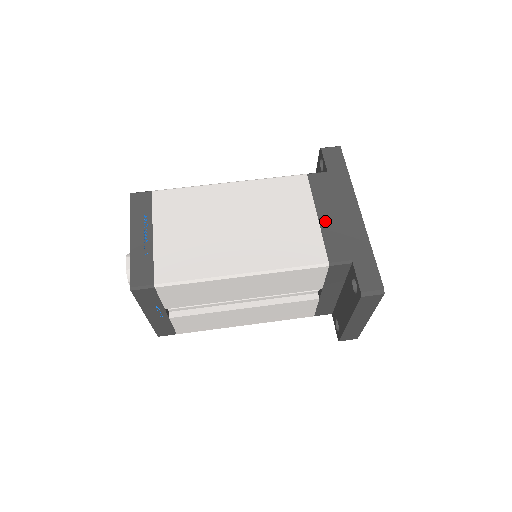
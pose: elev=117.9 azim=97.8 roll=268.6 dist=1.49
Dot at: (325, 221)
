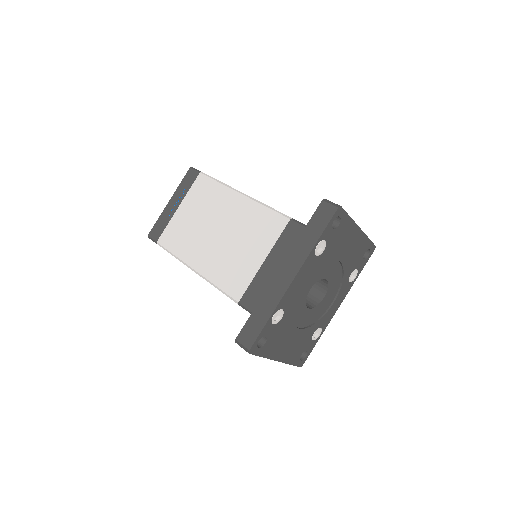
Dot at: (265, 269)
